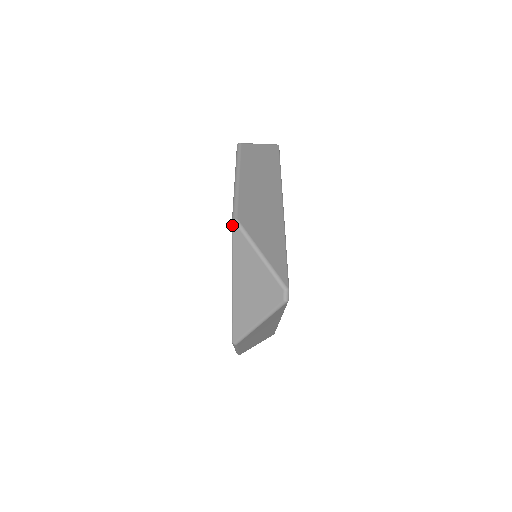
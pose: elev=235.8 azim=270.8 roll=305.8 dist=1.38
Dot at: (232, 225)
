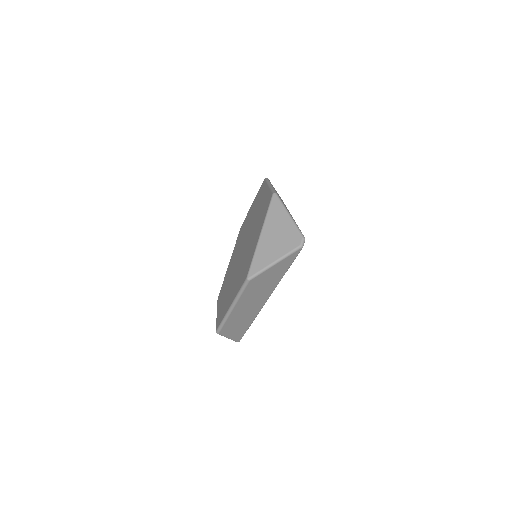
Dot at: (272, 196)
